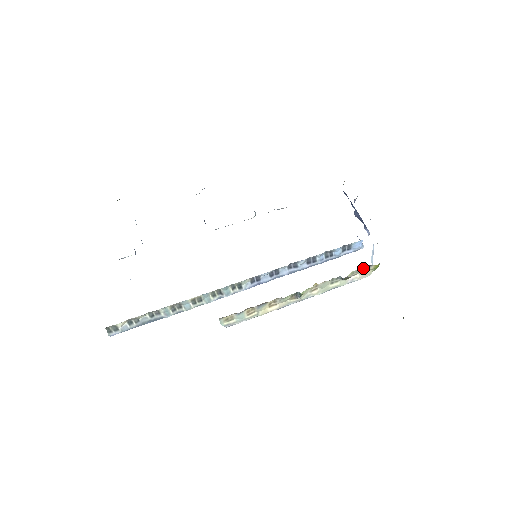
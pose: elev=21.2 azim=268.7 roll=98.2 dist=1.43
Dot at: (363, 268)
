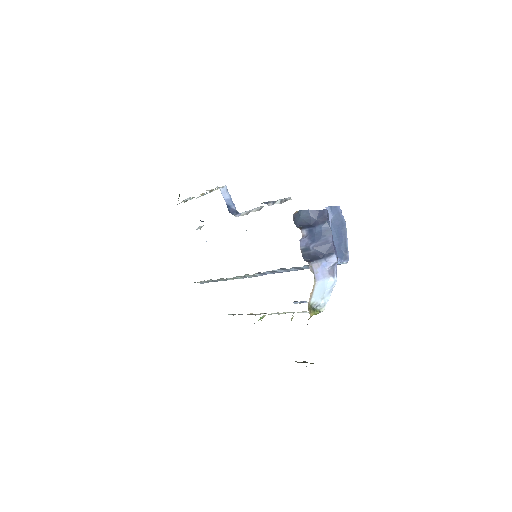
Dot at: occluded
